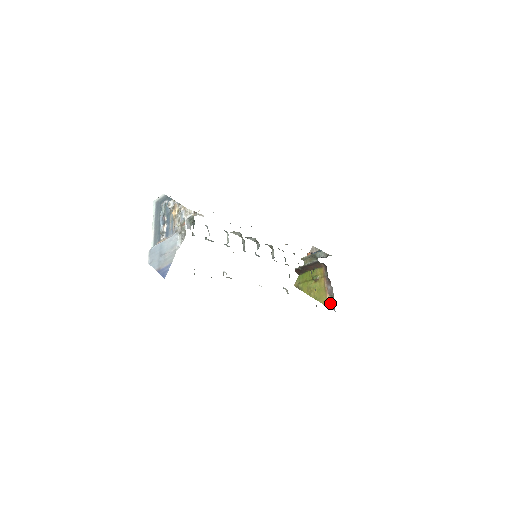
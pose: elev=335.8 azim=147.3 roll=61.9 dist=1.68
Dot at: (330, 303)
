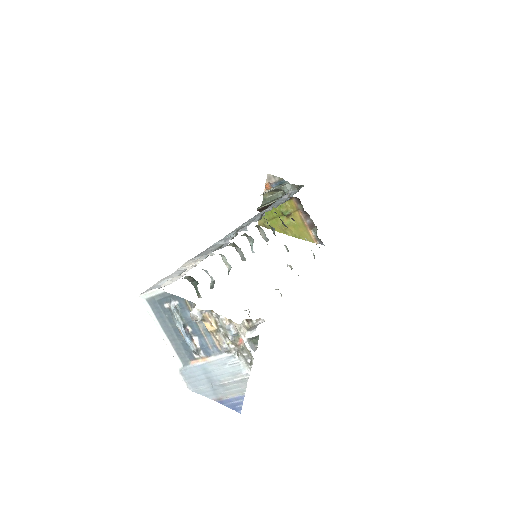
Dot at: (315, 238)
